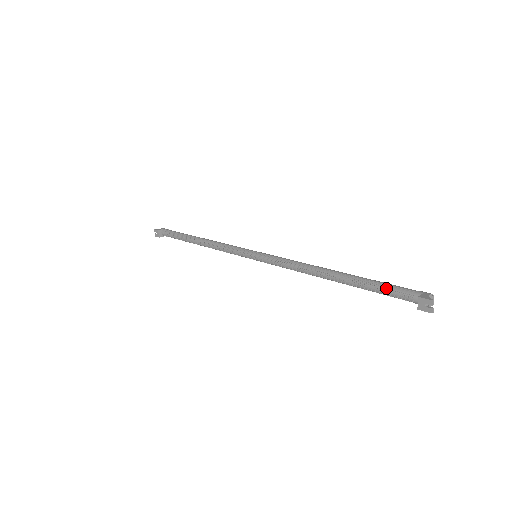
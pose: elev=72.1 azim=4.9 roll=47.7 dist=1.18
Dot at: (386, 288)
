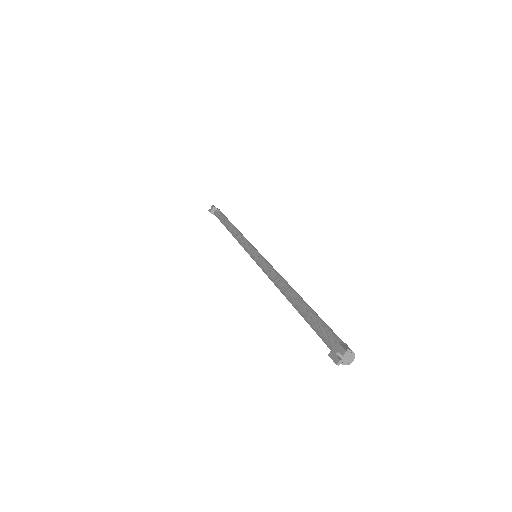
Dot at: (321, 325)
